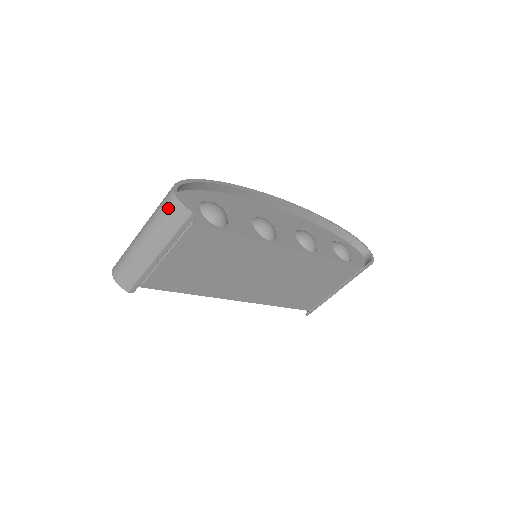
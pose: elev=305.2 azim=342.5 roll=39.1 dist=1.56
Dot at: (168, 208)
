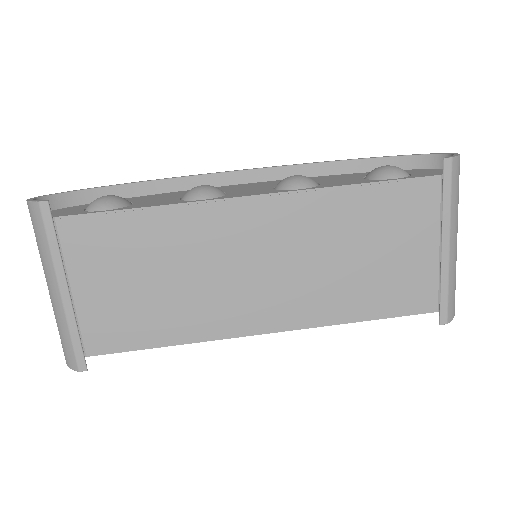
Dot at: occluded
